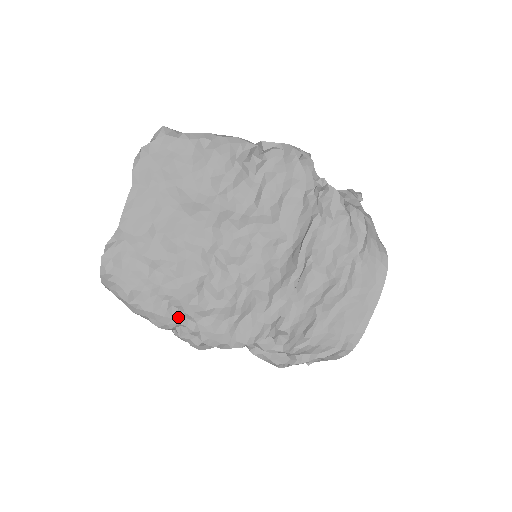
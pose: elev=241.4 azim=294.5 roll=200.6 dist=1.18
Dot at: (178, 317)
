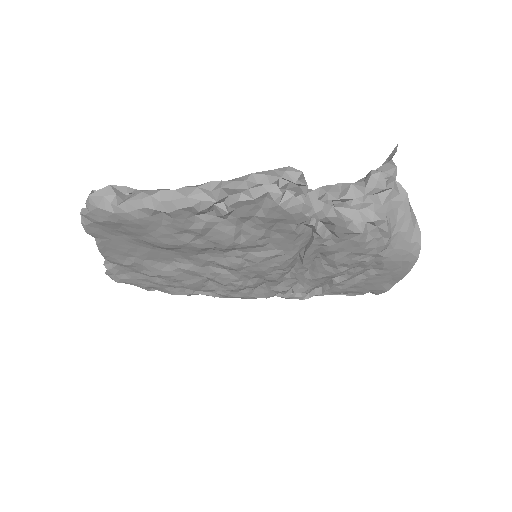
Dot at: (197, 291)
